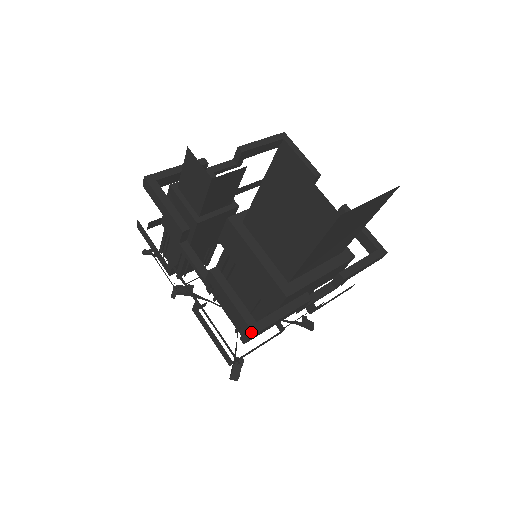
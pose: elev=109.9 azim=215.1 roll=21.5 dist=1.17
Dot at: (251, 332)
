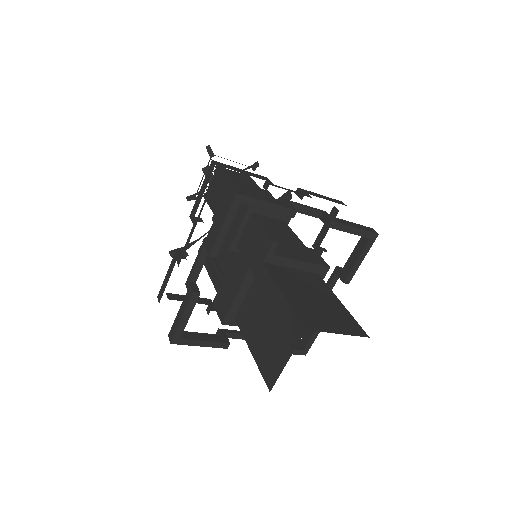
Dot at: (171, 340)
